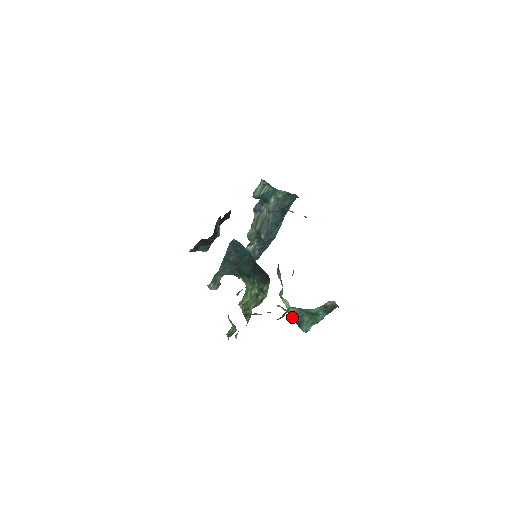
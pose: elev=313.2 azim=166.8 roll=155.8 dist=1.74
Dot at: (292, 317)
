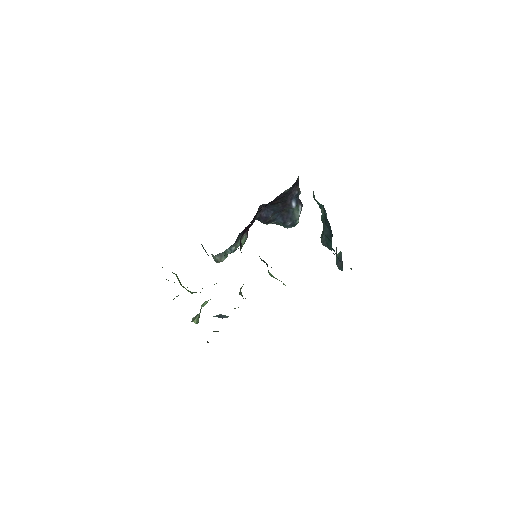
Dot at: occluded
